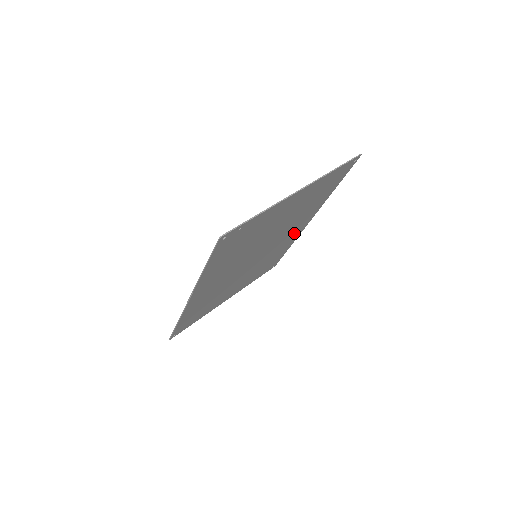
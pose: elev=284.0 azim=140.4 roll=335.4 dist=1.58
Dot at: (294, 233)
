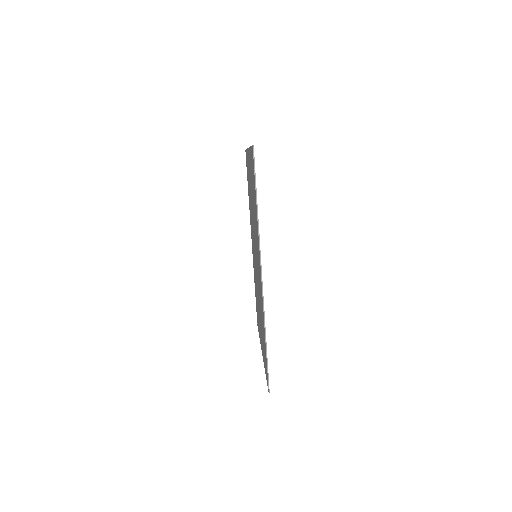
Dot at: occluded
